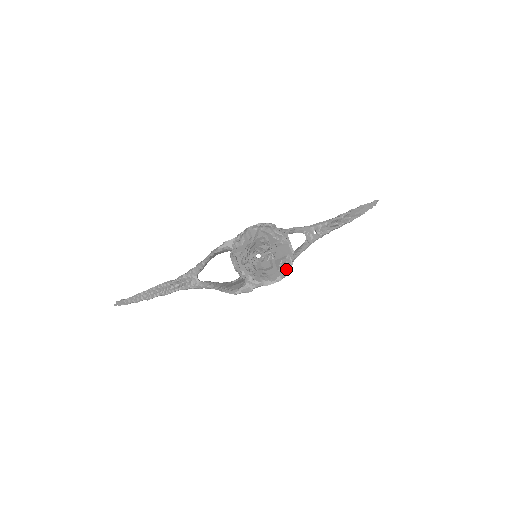
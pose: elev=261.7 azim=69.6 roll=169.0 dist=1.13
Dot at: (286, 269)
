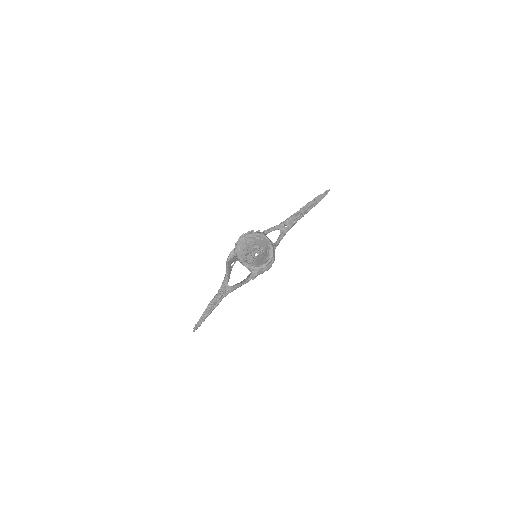
Dot at: (270, 252)
